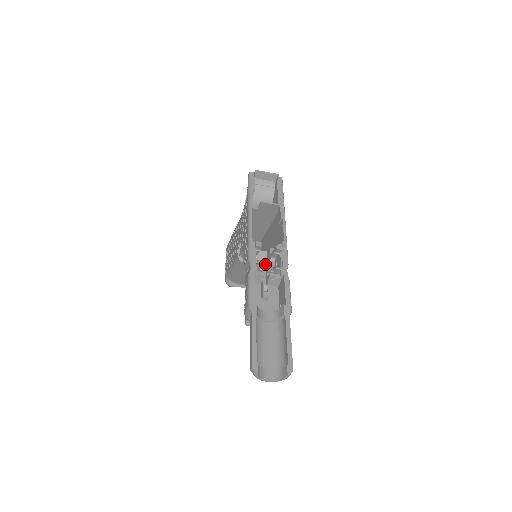
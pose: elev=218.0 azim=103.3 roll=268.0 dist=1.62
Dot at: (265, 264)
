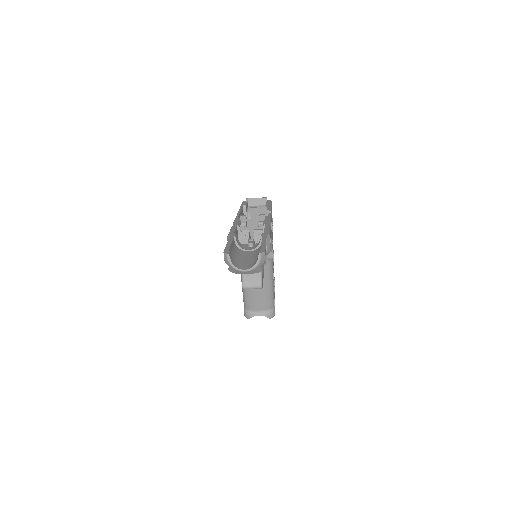
Dot at: occluded
